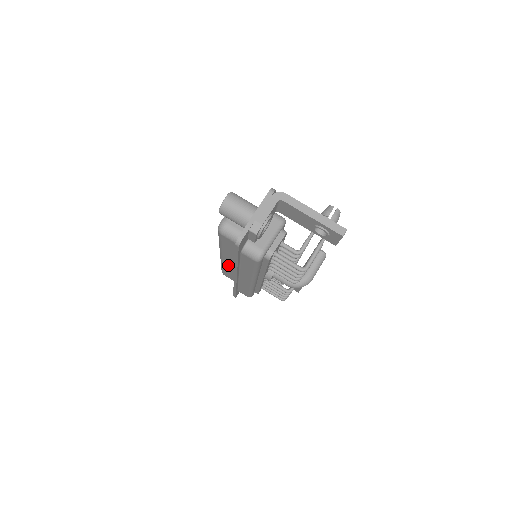
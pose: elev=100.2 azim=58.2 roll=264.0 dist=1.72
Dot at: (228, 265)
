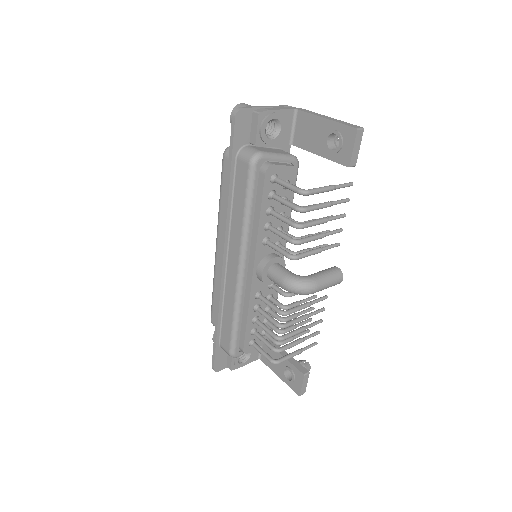
Dot at: occluded
